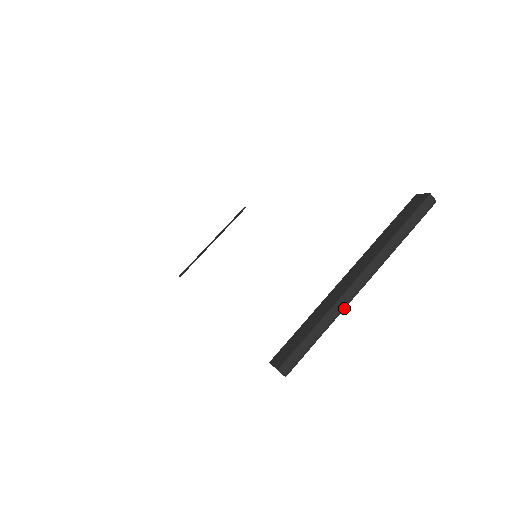
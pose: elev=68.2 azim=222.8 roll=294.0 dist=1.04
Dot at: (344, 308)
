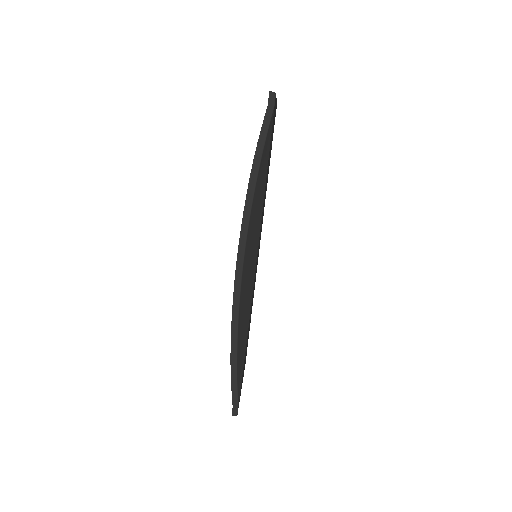
Dot at: occluded
